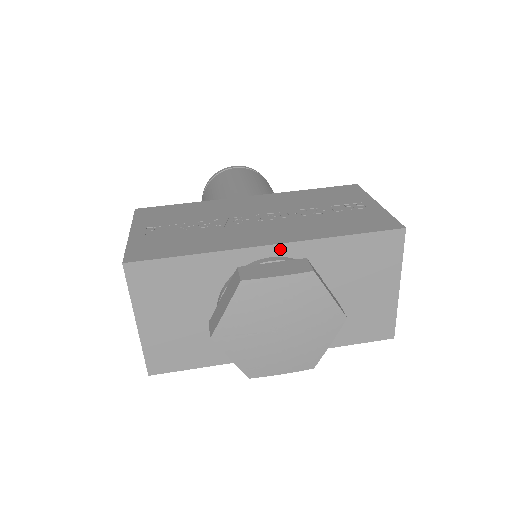
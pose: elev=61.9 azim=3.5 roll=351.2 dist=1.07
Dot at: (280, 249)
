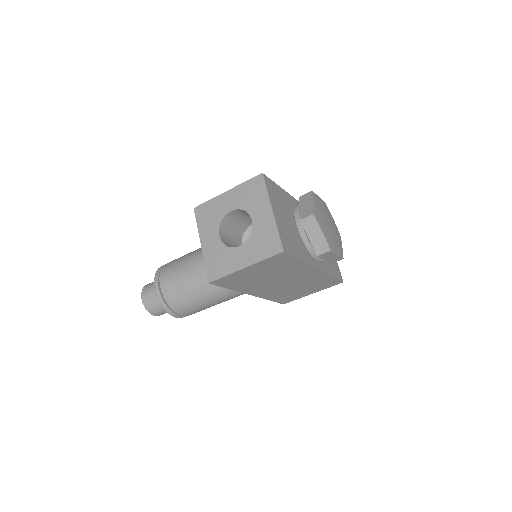
Dot at: occluded
